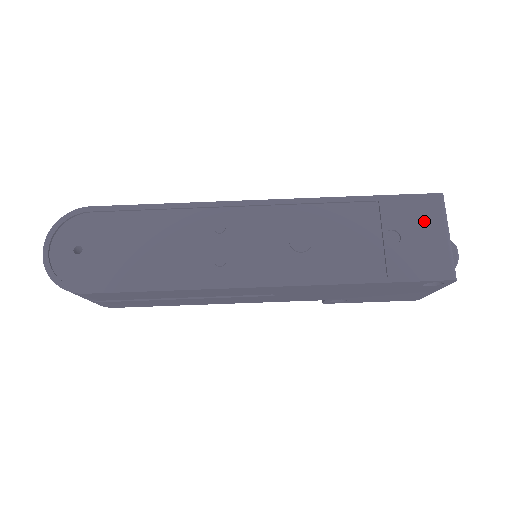
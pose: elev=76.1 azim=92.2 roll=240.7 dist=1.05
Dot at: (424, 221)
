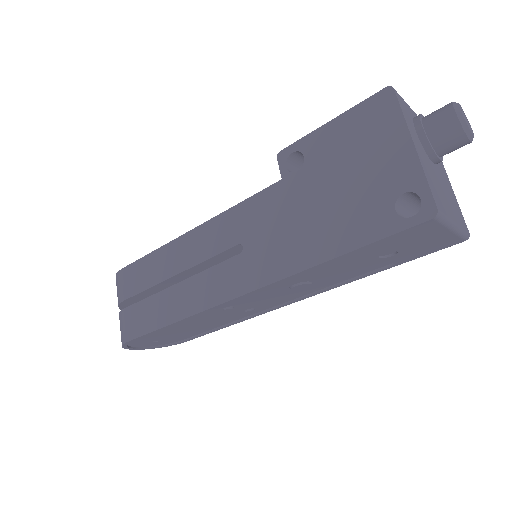
Dot at: (419, 237)
